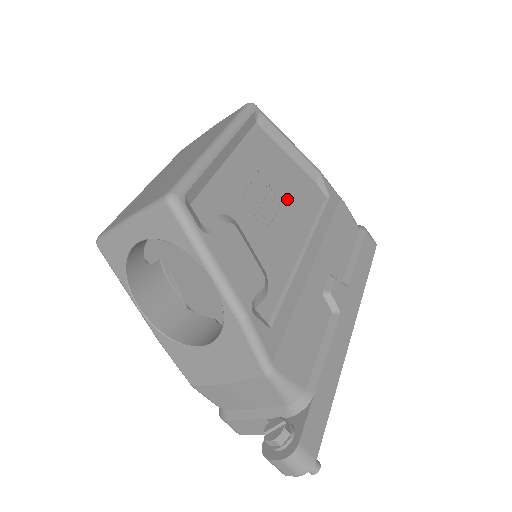
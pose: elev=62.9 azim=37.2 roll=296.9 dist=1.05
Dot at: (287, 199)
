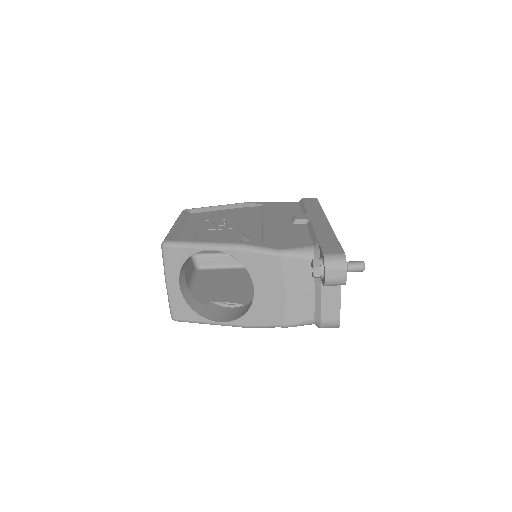
Dot at: occluded
